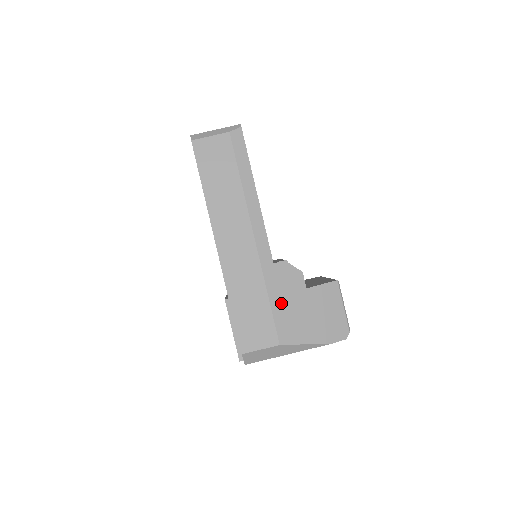
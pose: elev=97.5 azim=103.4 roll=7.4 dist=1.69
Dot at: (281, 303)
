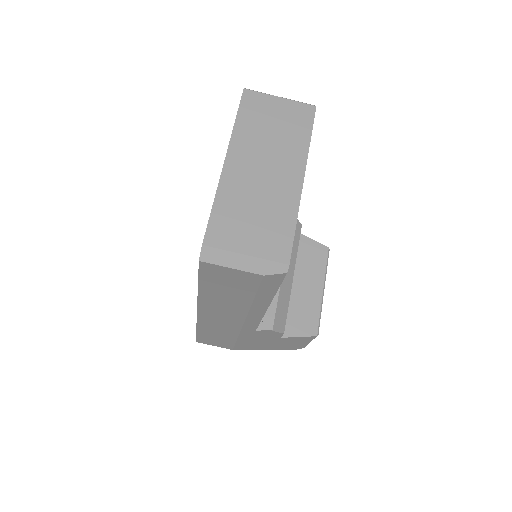
Dot at: (248, 341)
